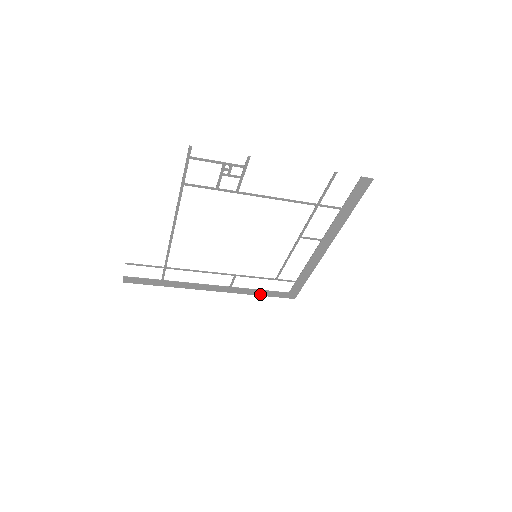
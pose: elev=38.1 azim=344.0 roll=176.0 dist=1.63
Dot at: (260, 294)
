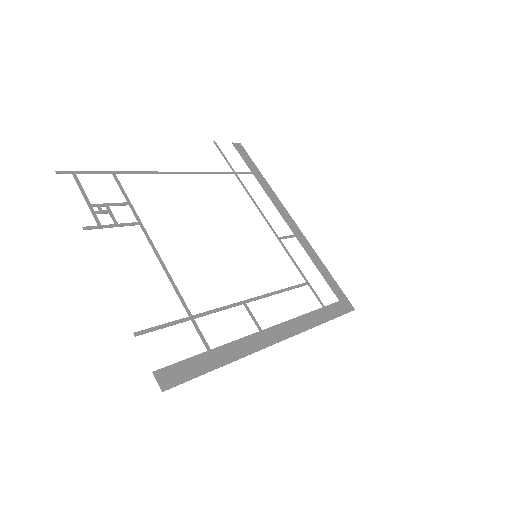
Dot at: (325, 268)
